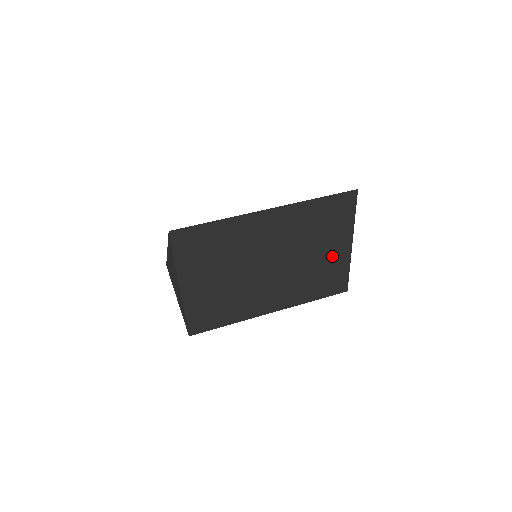
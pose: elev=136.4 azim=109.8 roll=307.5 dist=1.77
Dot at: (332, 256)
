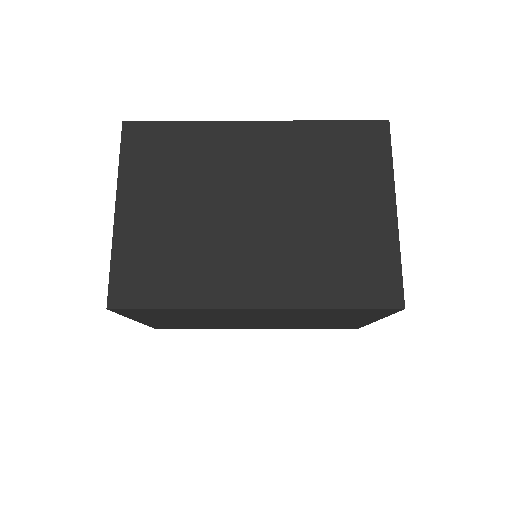
Dot at: (362, 222)
